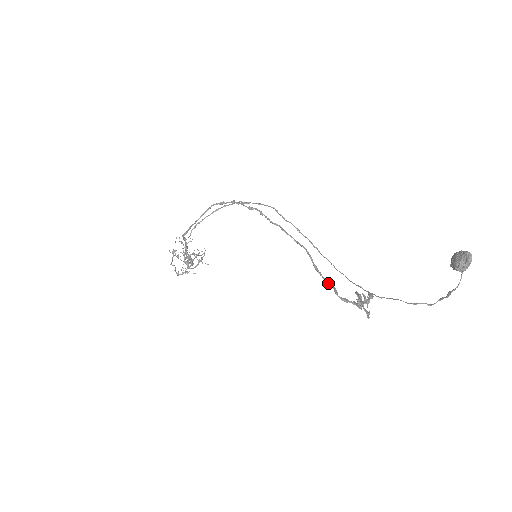
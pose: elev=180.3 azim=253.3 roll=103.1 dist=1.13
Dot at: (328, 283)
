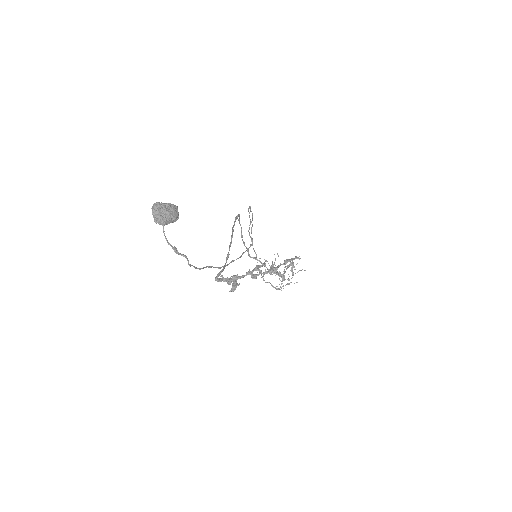
Dot at: (223, 267)
